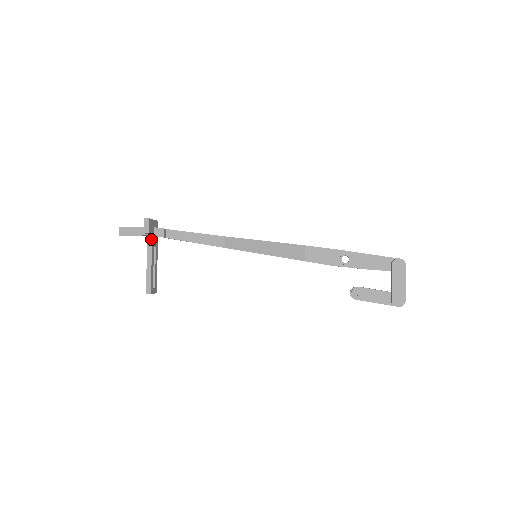
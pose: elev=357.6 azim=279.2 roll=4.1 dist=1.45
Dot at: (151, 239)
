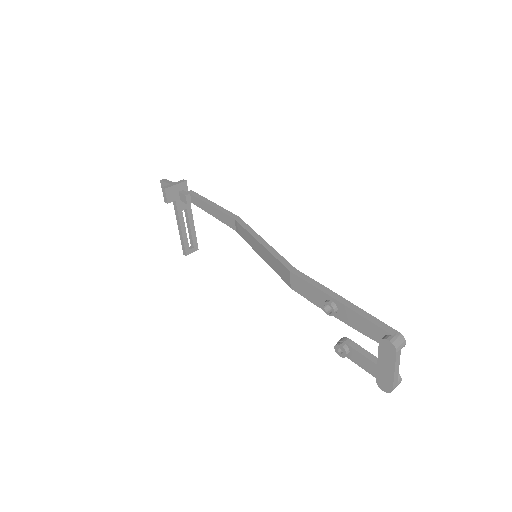
Dot at: (176, 205)
